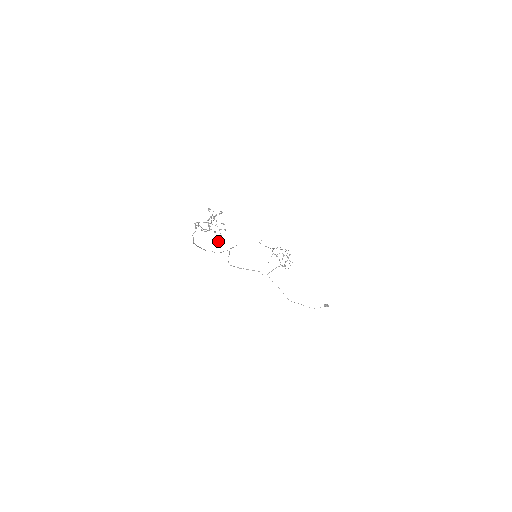
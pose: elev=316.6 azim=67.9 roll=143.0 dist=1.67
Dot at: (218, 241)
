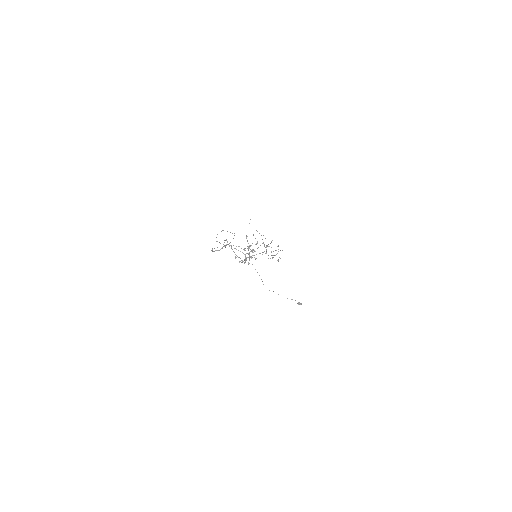
Dot at: (242, 261)
